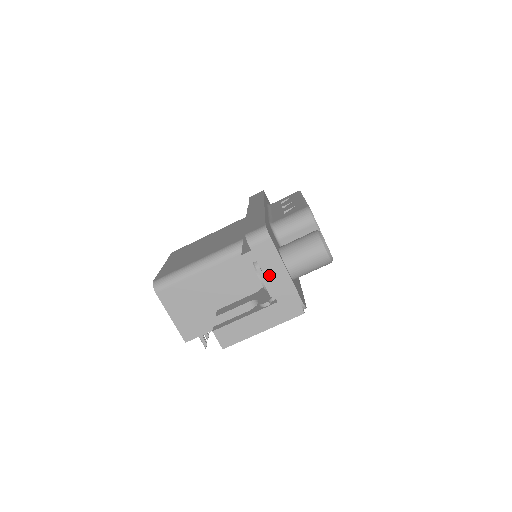
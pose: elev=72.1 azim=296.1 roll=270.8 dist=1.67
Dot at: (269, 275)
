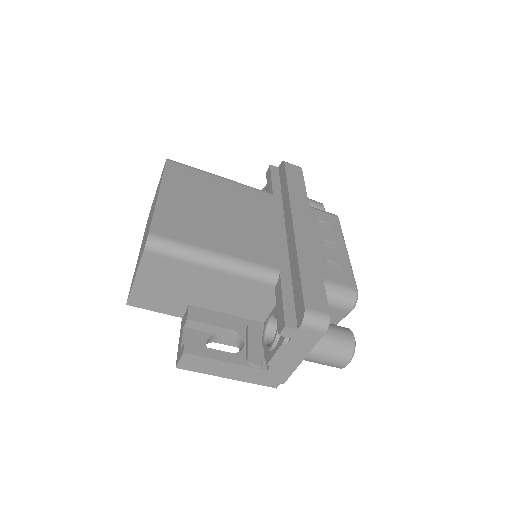
Dot at: (286, 352)
